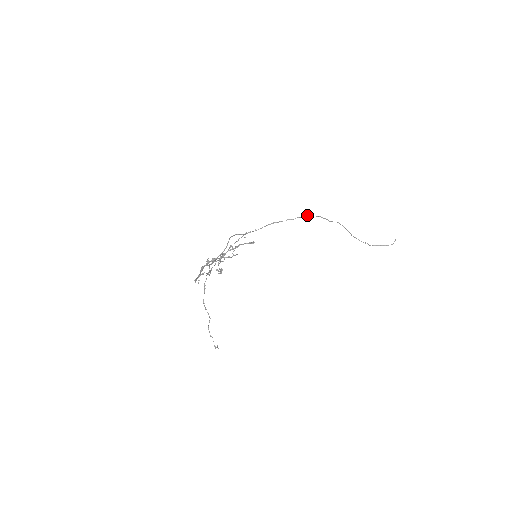
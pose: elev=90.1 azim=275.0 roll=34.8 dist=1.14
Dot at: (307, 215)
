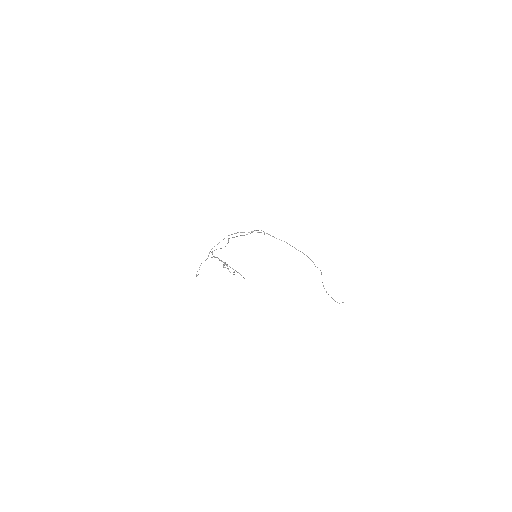
Dot at: occluded
